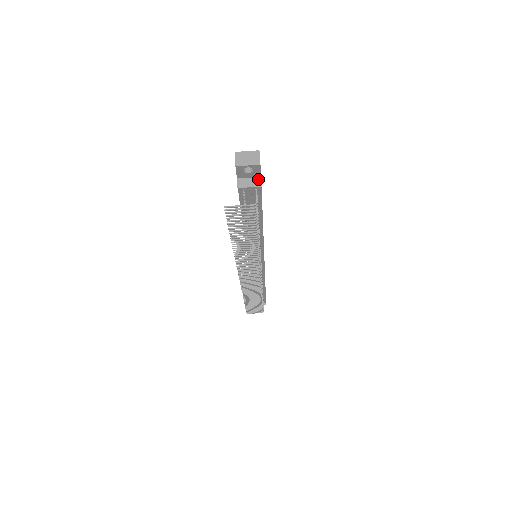
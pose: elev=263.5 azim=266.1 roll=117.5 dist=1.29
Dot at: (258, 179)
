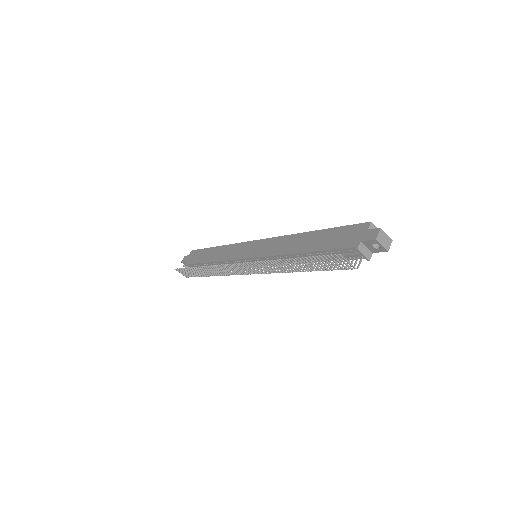
Dot at: (371, 253)
